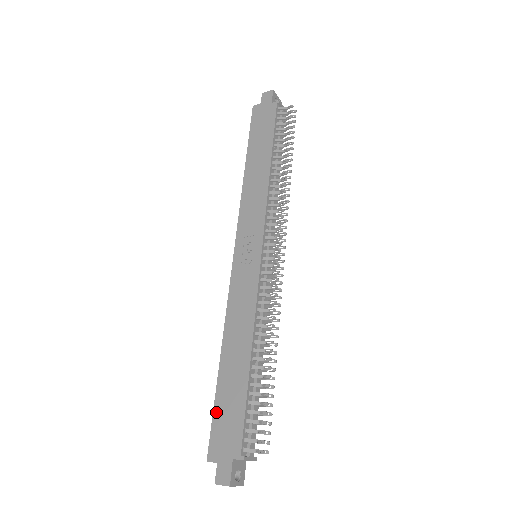
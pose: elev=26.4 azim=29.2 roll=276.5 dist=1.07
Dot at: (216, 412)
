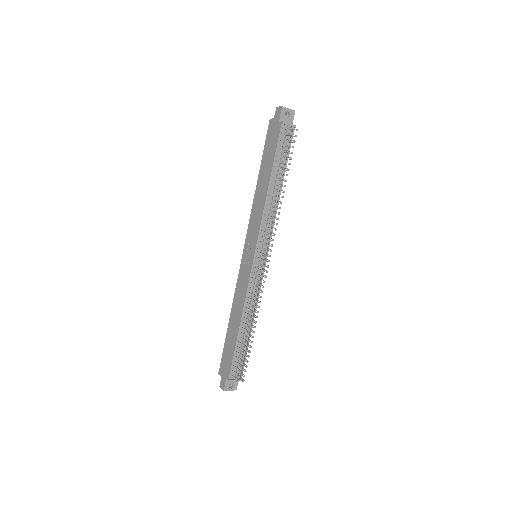
Dot at: (224, 350)
